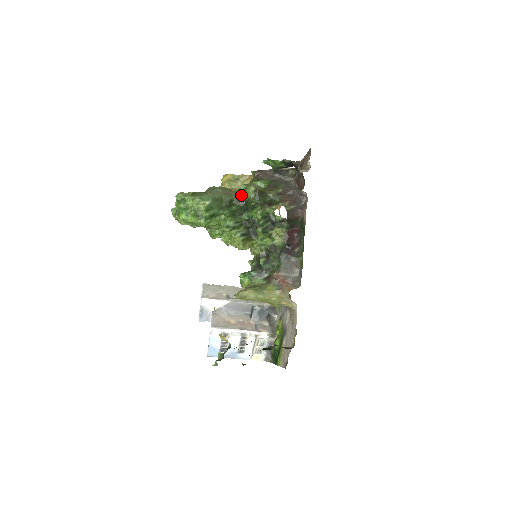
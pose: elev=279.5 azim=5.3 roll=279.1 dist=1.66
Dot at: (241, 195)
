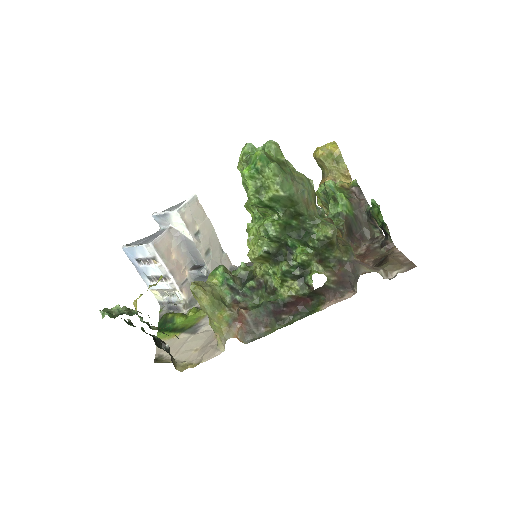
Dot at: (315, 221)
